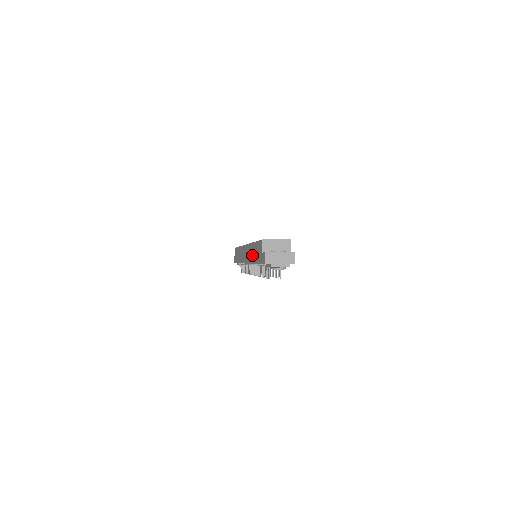
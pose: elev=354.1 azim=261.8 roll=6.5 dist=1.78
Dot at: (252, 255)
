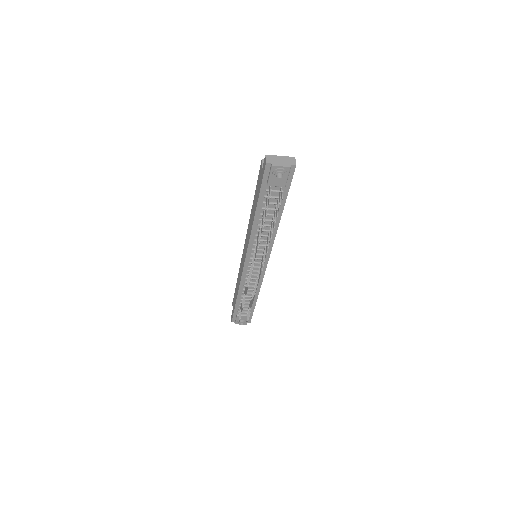
Dot at: (252, 217)
